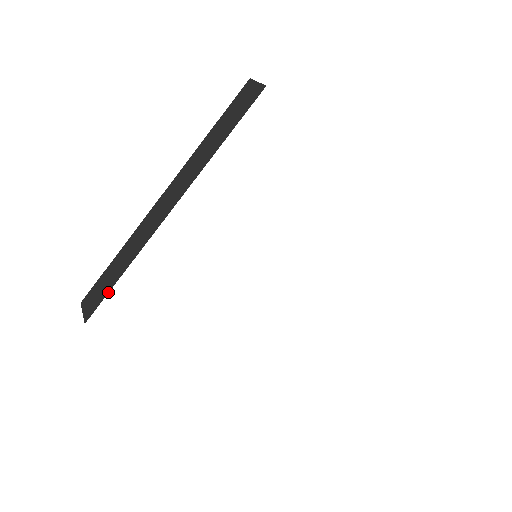
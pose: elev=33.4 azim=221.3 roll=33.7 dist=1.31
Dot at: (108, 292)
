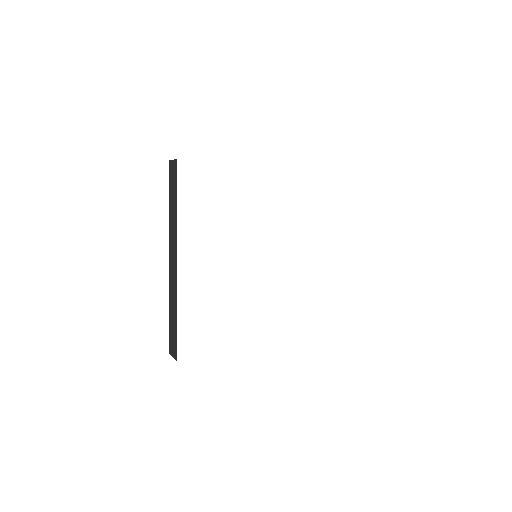
Dot at: (176, 334)
